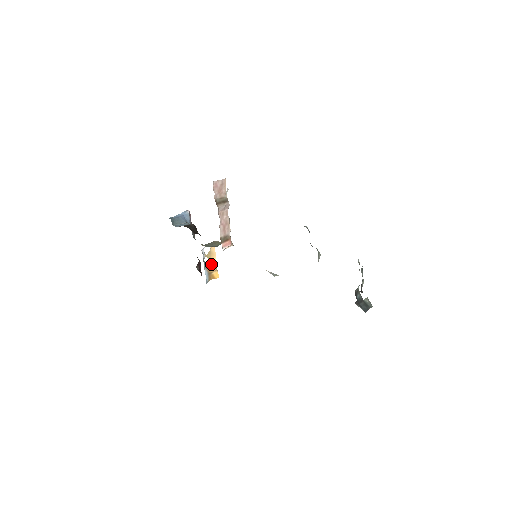
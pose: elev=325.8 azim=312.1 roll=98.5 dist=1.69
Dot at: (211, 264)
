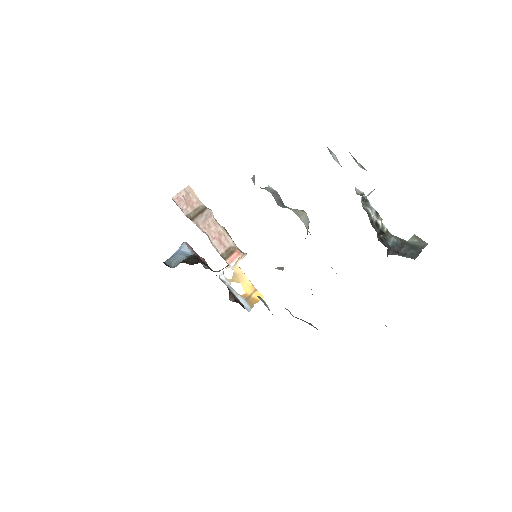
Dot at: (244, 287)
